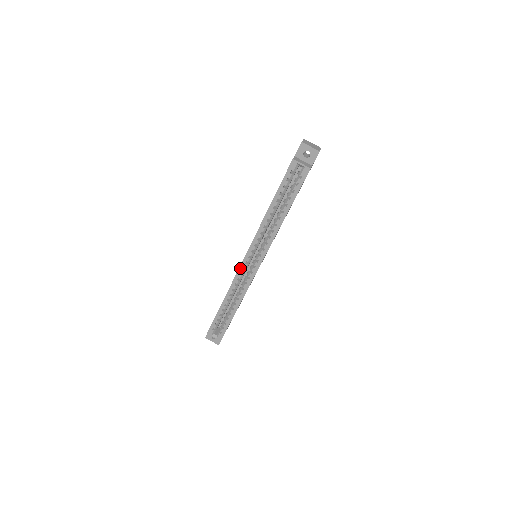
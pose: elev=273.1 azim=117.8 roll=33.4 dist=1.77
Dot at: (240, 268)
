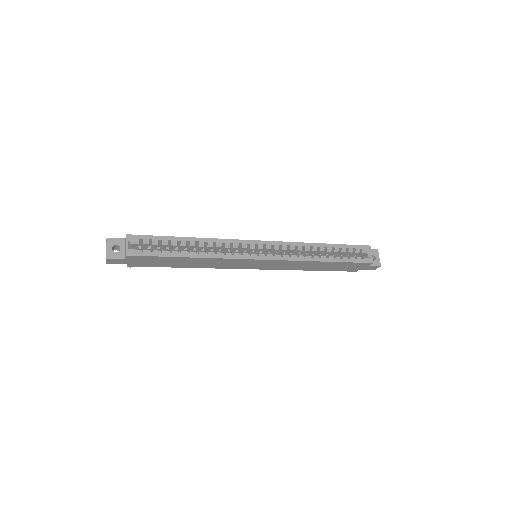
Dot at: (246, 241)
